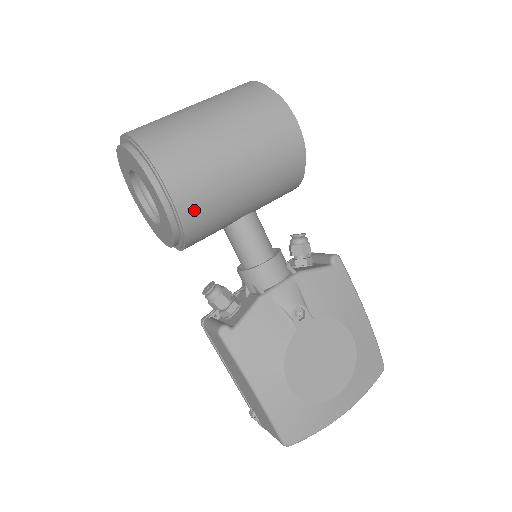
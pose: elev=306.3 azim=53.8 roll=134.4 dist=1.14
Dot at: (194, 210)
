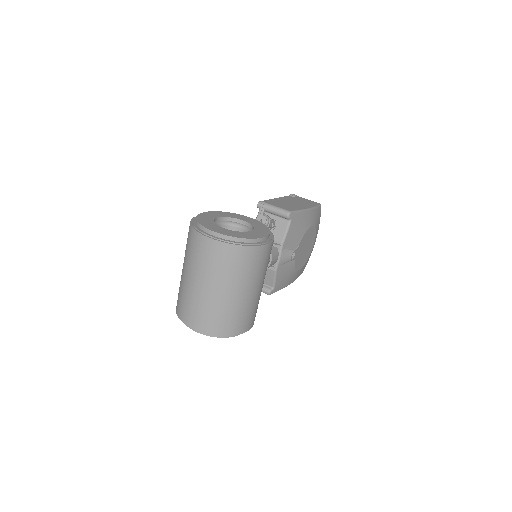
Dot at: occluded
